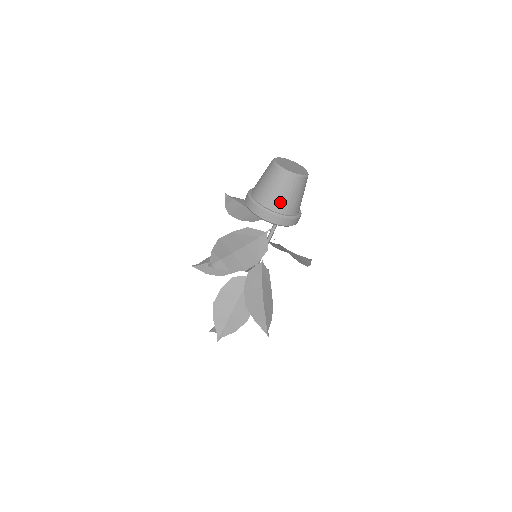
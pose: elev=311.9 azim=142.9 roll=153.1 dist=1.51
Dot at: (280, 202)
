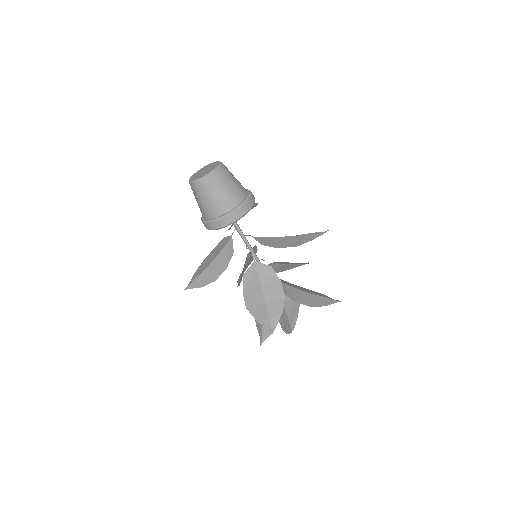
Dot at: (206, 210)
